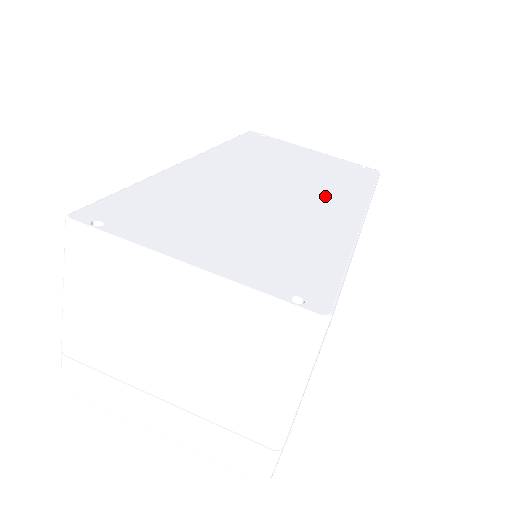
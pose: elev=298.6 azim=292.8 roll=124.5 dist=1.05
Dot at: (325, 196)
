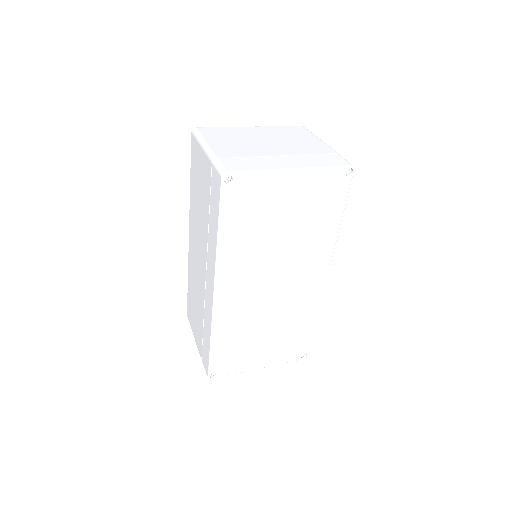
Dot at: occluded
